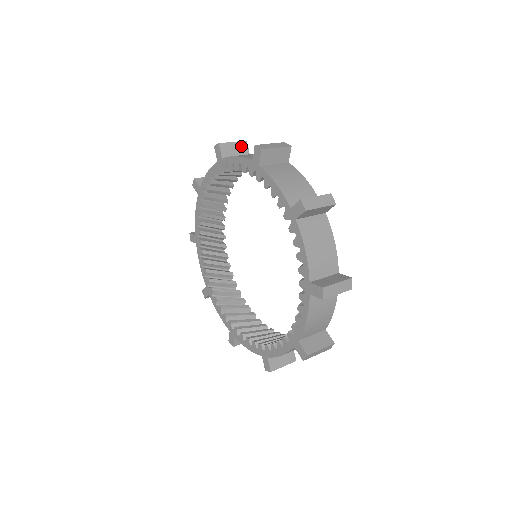
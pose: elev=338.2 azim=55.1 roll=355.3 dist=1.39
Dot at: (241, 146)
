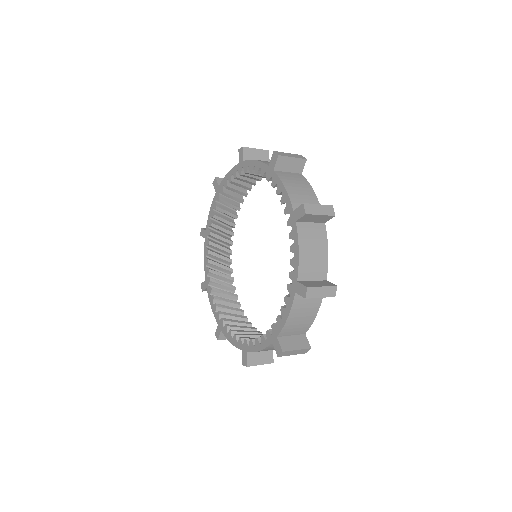
Dot at: occluded
